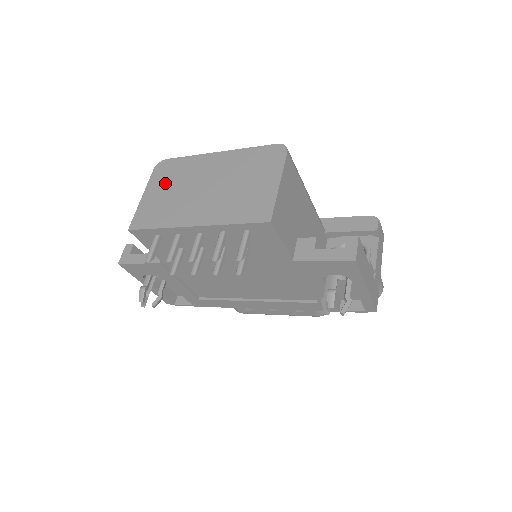
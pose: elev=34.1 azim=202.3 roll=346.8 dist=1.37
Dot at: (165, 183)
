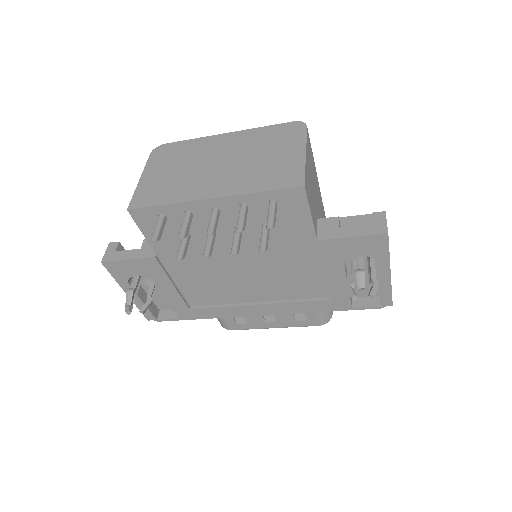
Dot at: (167, 164)
